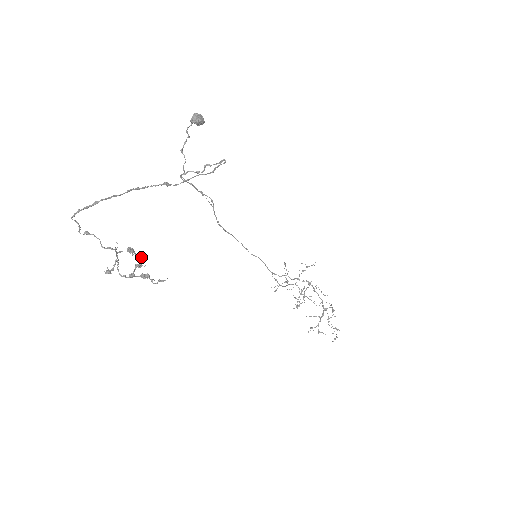
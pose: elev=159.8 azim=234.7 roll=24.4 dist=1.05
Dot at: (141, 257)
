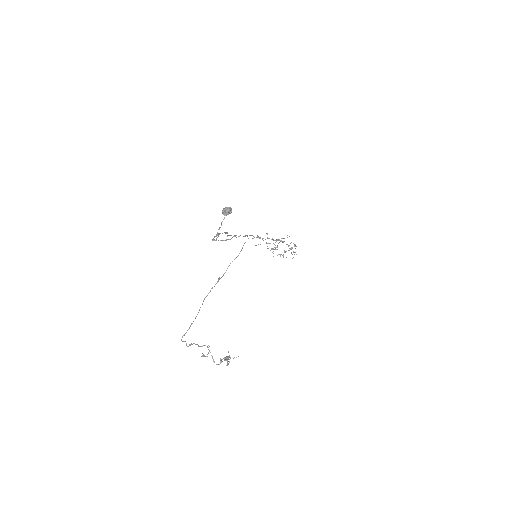
Dot at: occluded
